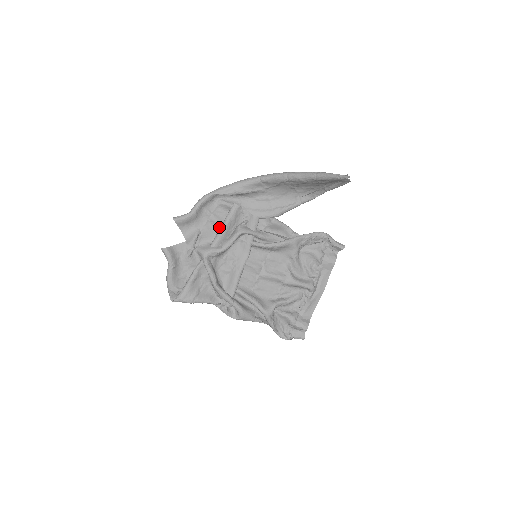
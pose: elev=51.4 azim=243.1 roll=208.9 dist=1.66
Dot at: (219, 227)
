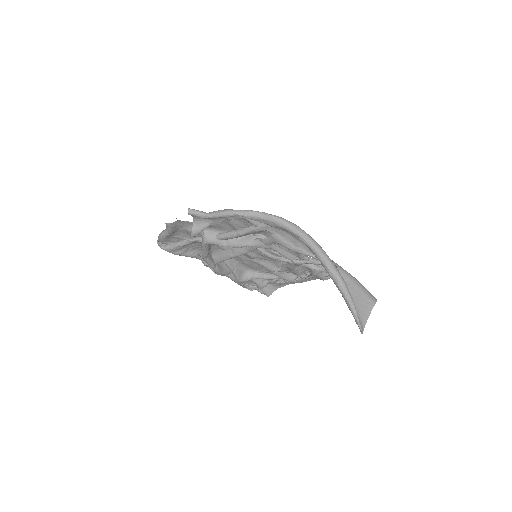
Dot at: (234, 228)
